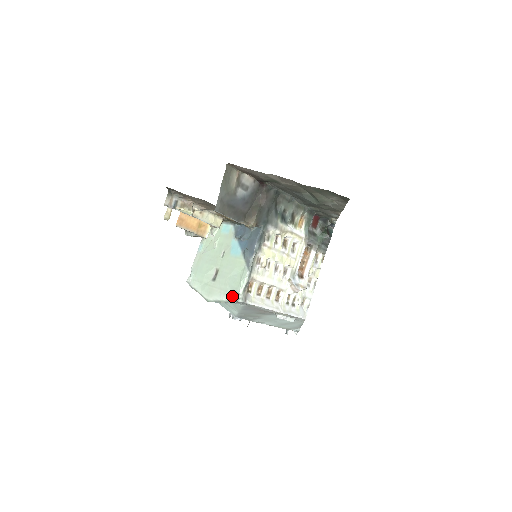
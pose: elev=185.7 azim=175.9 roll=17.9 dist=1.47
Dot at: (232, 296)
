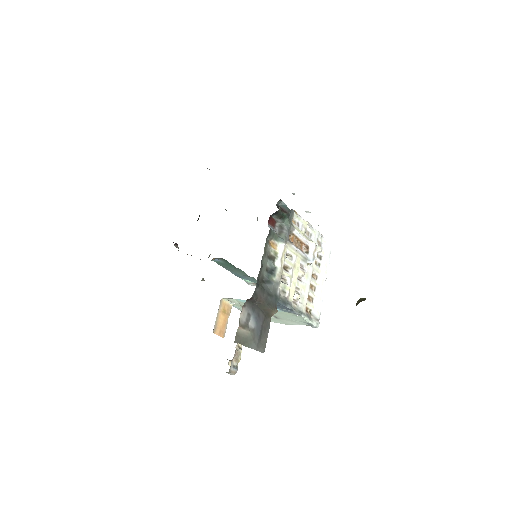
Dot at: occluded
